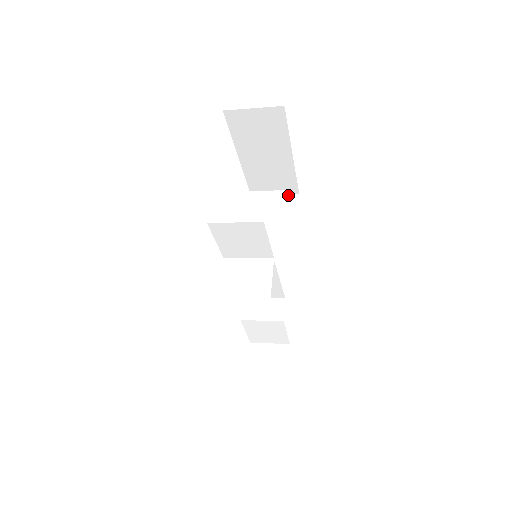
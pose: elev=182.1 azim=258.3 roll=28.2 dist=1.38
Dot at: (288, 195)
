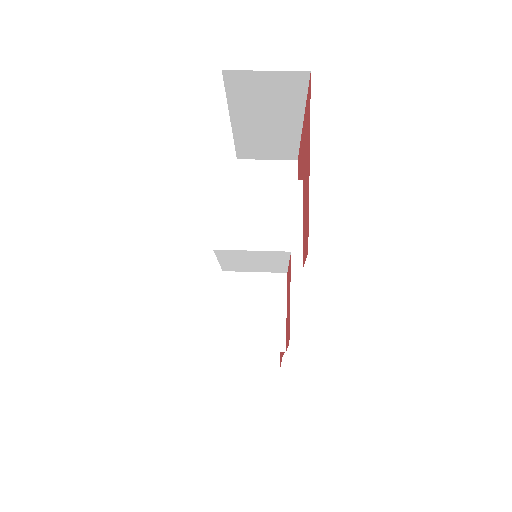
Dot at: (284, 161)
